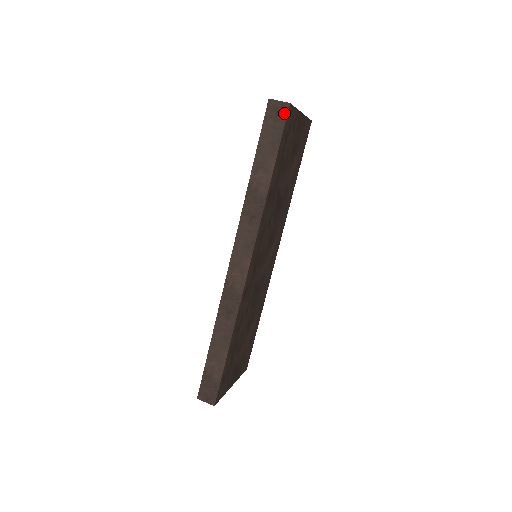
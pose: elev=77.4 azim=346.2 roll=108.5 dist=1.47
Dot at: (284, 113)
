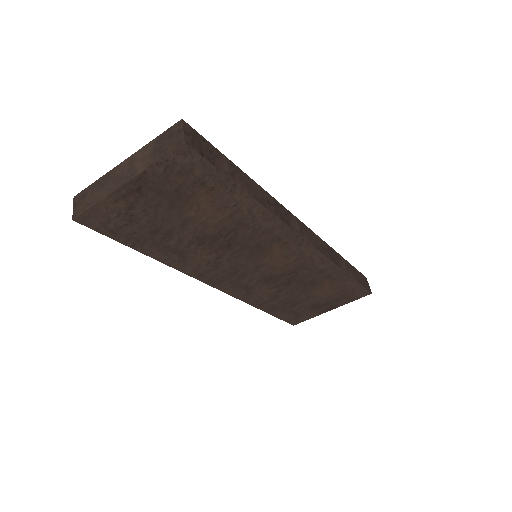
Dot at: (84, 222)
